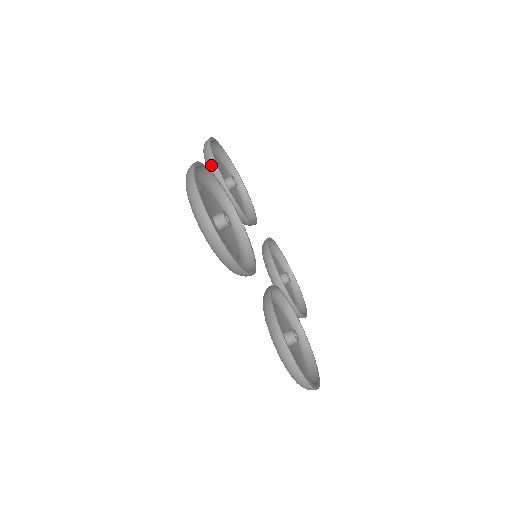
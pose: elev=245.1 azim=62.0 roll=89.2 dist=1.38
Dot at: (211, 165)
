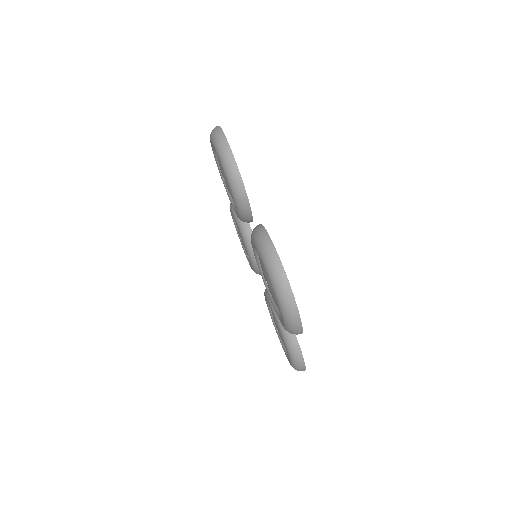
Dot at: occluded
